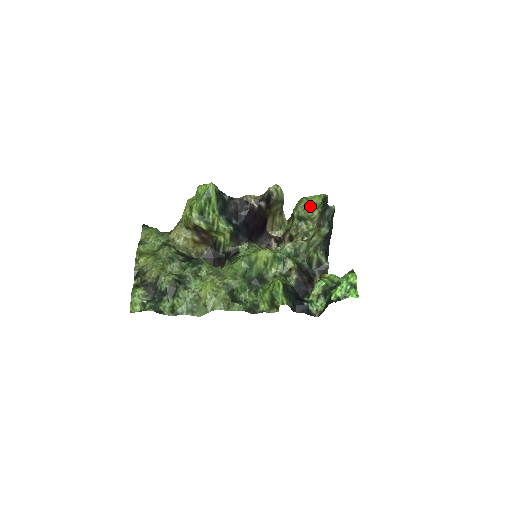
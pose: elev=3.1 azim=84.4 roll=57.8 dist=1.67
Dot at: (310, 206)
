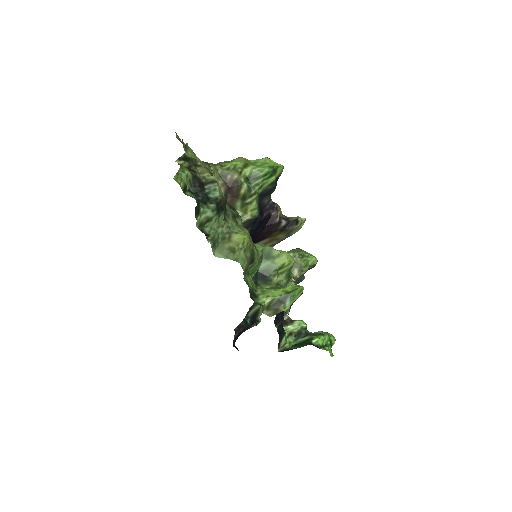
Dot at: (307, 259)
